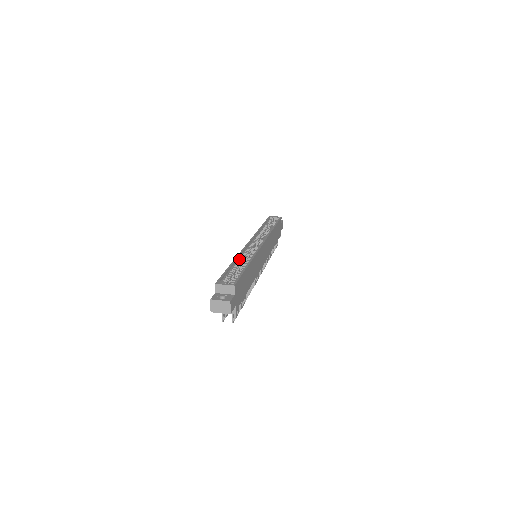
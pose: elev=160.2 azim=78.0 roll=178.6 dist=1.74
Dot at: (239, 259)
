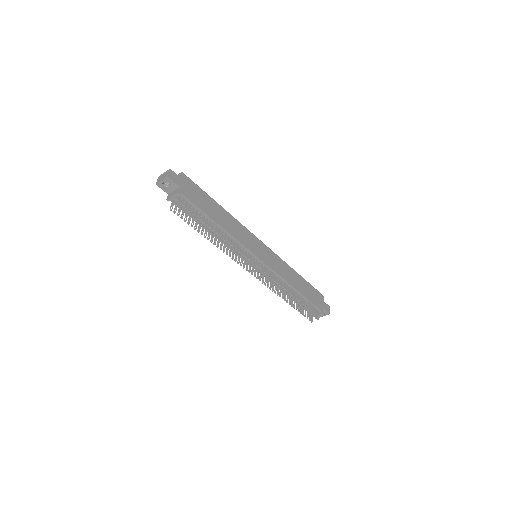
Dot at: occluded
